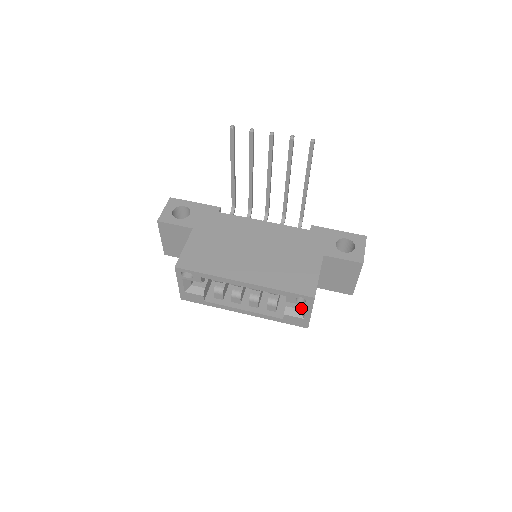
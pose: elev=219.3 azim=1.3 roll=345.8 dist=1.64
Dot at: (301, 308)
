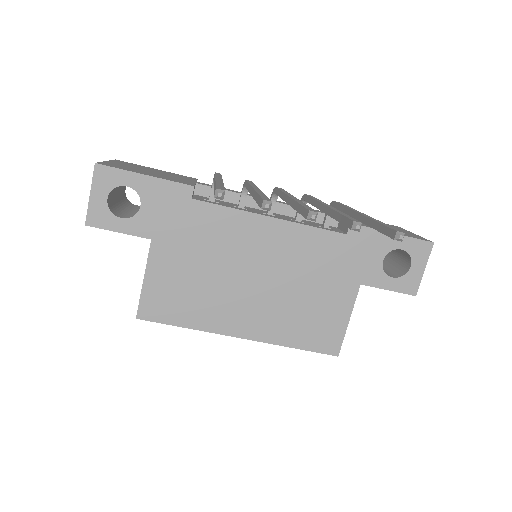
Dot at: occluded
